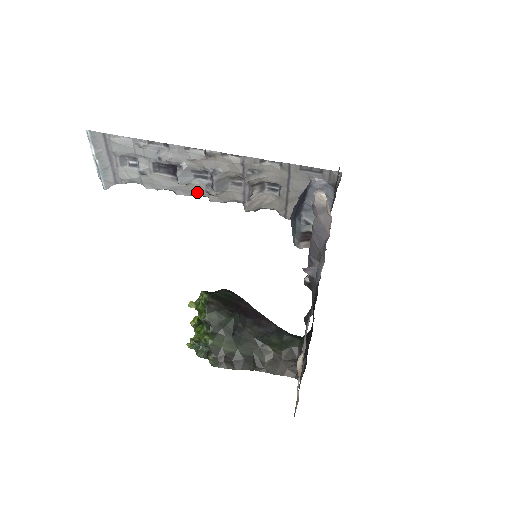
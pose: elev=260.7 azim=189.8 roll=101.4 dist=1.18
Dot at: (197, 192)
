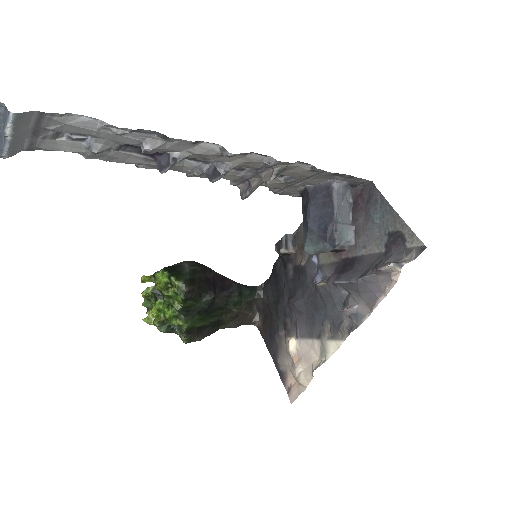
Dot at: (174, 169)
